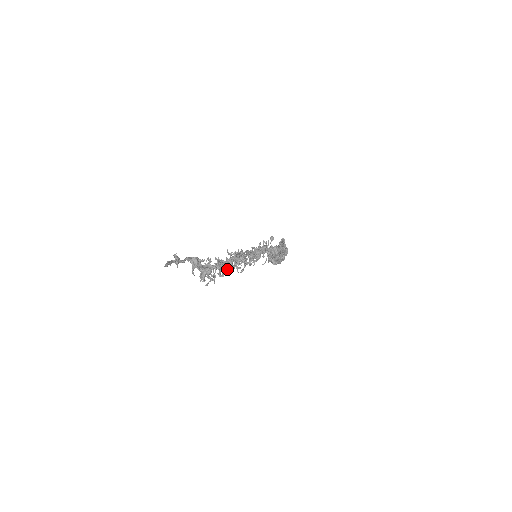
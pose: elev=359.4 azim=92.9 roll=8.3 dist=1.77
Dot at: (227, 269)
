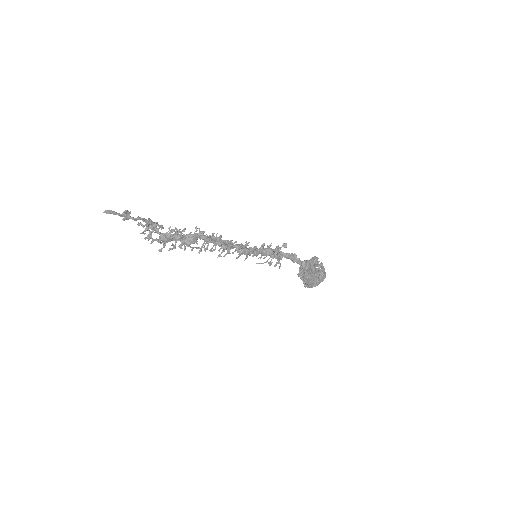
Dot at: (180, 238)
